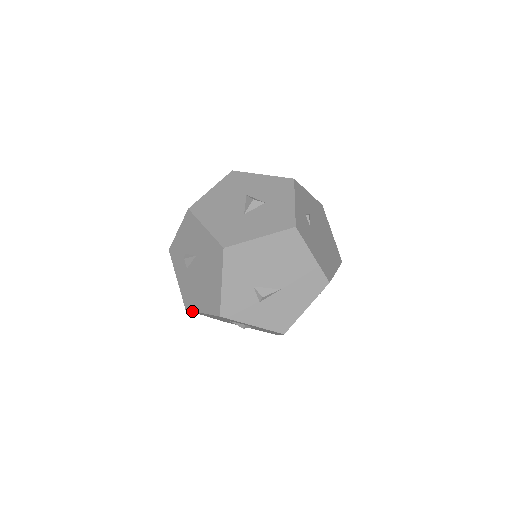
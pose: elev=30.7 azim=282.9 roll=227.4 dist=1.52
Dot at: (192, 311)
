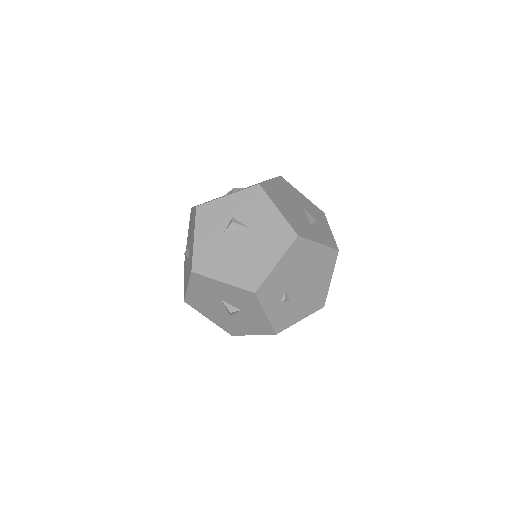
Dot at: occluded
